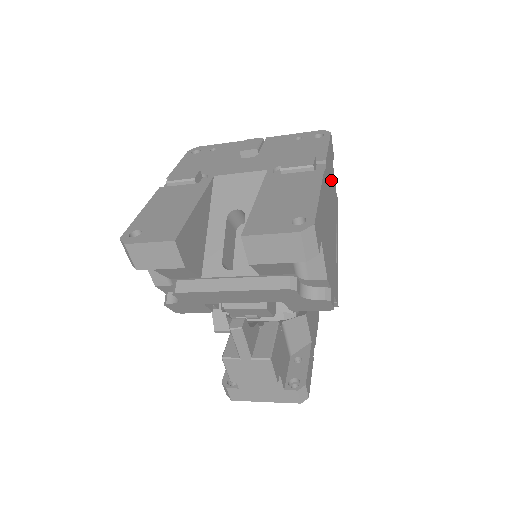
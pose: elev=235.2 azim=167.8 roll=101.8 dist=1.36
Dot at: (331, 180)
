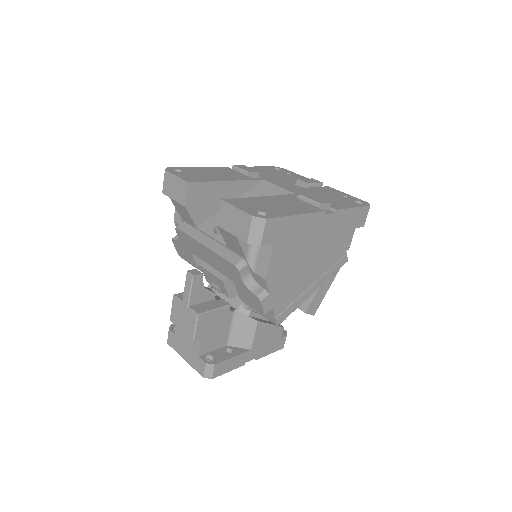
Dot at: (340, 234)
